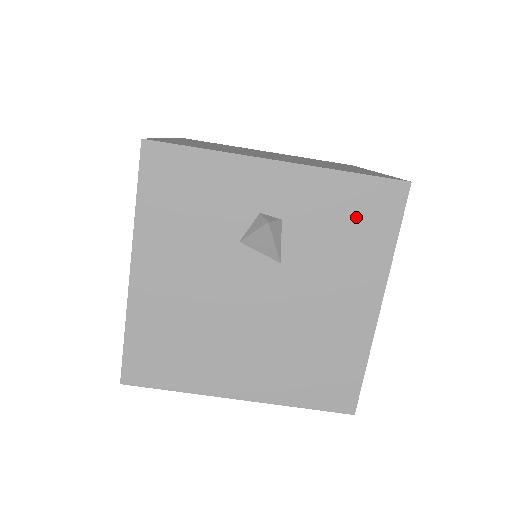
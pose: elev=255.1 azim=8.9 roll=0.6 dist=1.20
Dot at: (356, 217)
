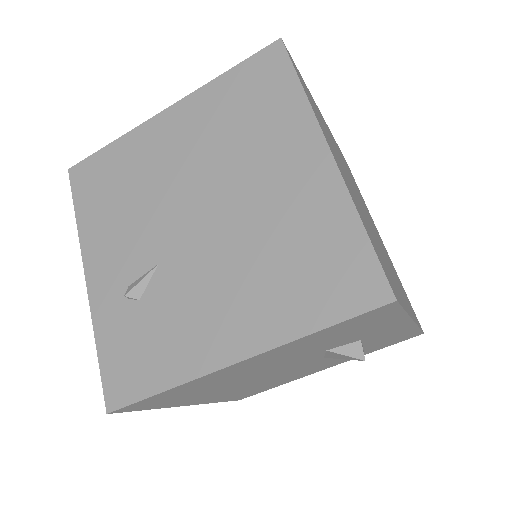
Dot at: (385, 343)
